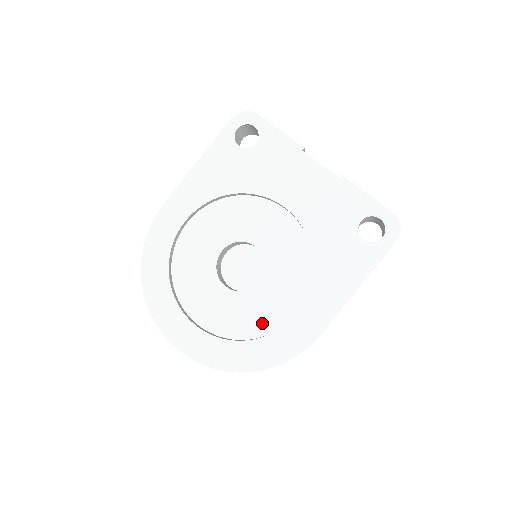
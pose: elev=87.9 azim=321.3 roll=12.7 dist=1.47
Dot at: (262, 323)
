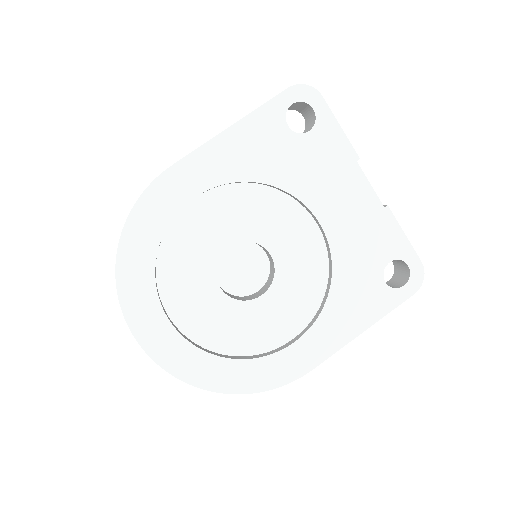
Dot at: (252, 341)
